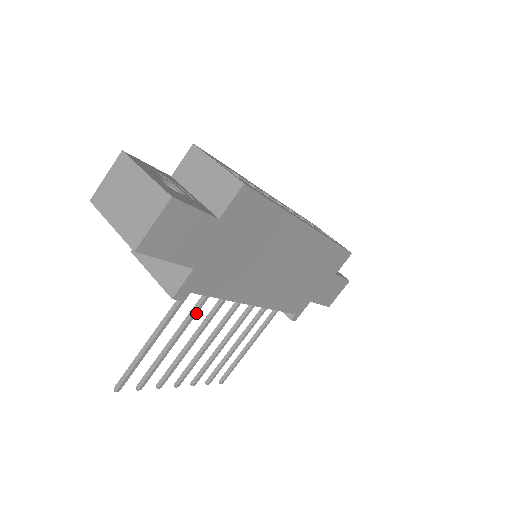
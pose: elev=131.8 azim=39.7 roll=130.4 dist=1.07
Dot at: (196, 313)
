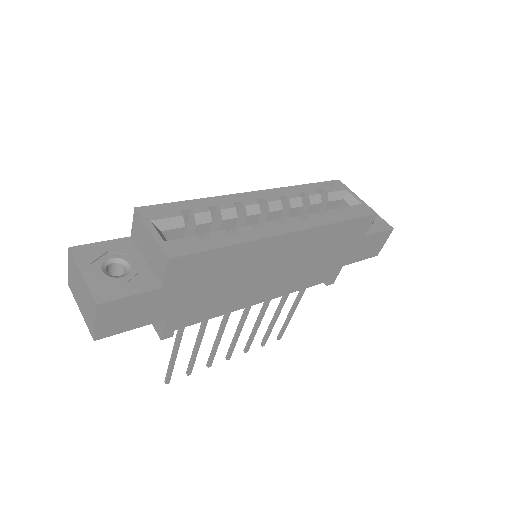
Dot at: (206, 324)
